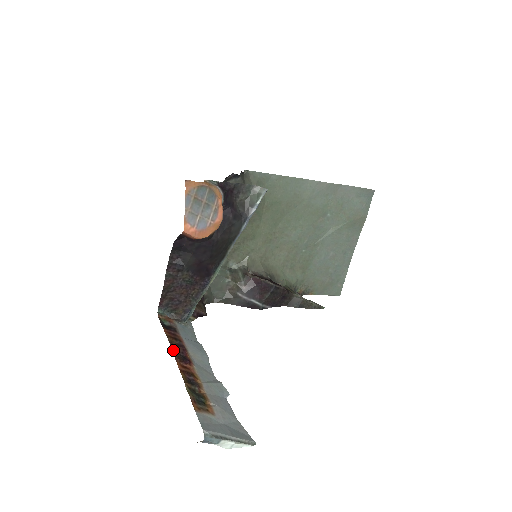
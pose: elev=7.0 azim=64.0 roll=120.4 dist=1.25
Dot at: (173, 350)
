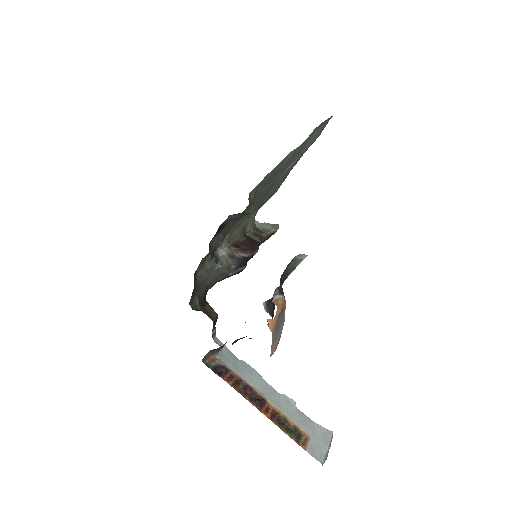
Dot at: (249, 401)
